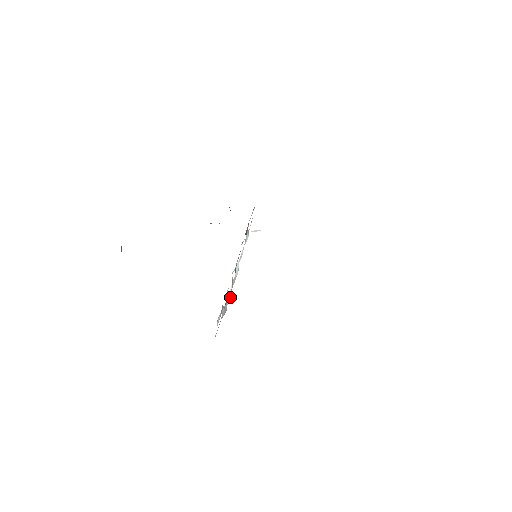
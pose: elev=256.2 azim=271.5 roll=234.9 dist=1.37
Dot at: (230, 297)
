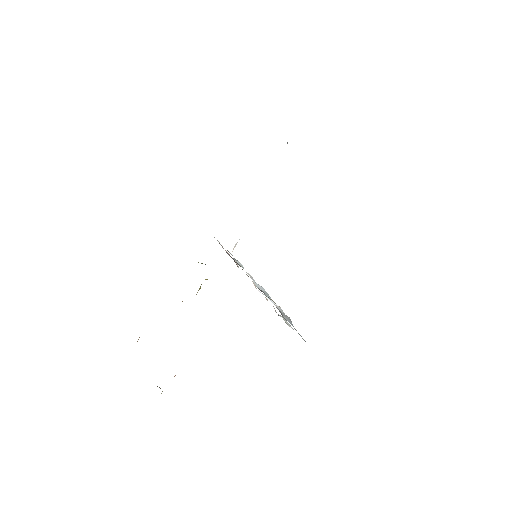
Dot at: (280, 308)
